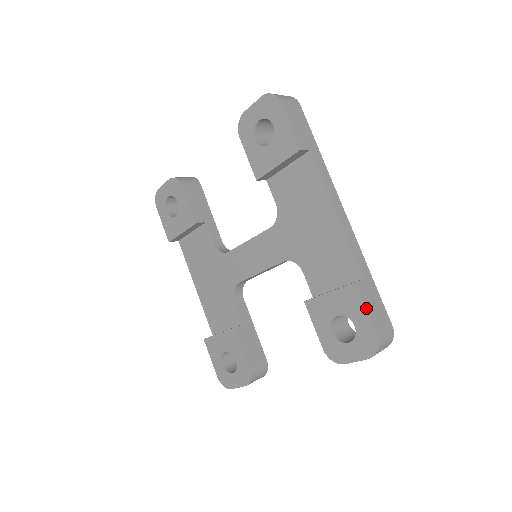
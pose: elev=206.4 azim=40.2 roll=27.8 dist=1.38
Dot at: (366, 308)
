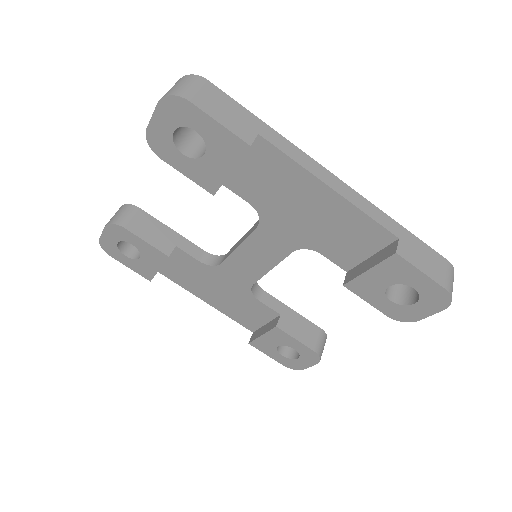
Dot at: (421, 271)
